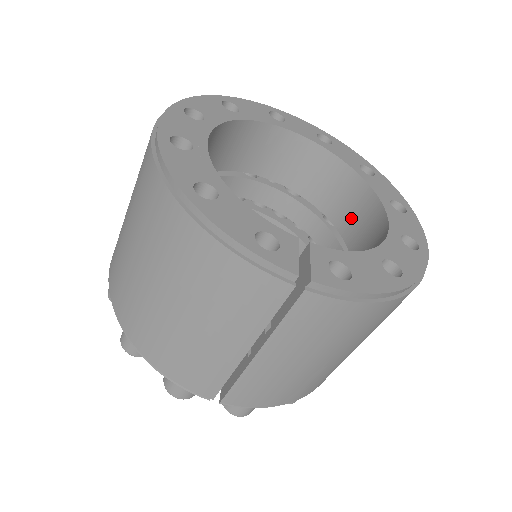
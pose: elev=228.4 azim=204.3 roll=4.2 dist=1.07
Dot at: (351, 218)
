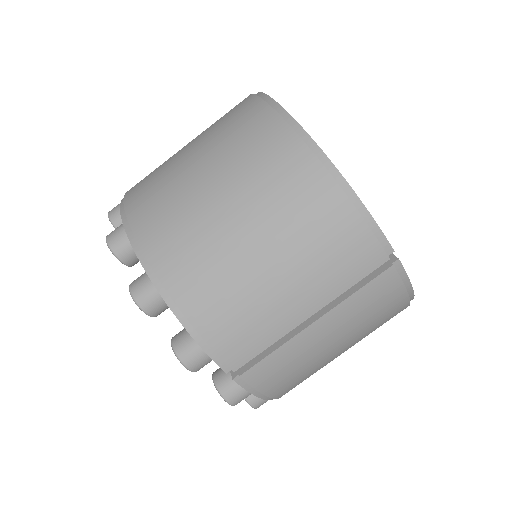
Dot at: occluded
